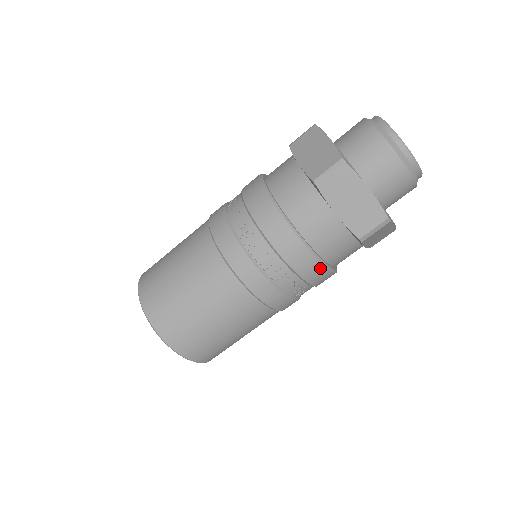
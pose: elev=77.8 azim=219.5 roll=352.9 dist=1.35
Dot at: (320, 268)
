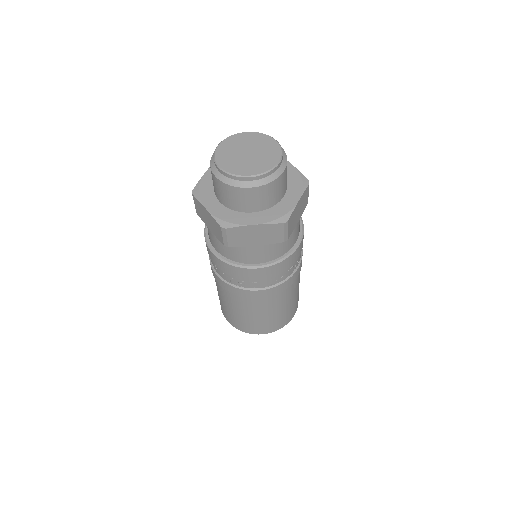
Dot at: (285, 261)
